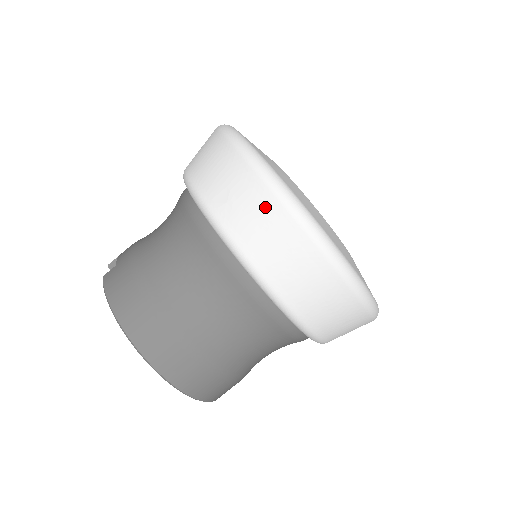
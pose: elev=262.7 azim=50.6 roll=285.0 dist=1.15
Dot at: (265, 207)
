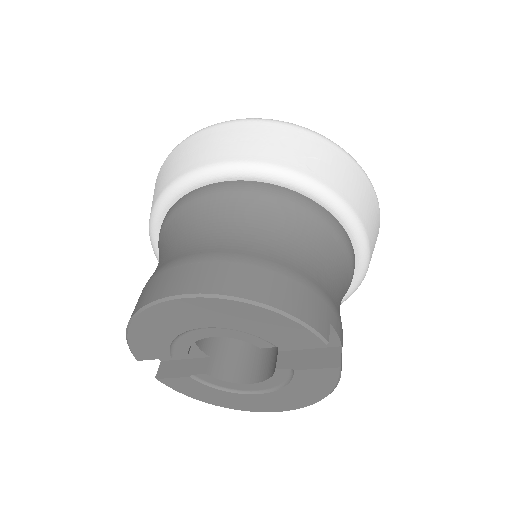
Dot at: (163, 169)
